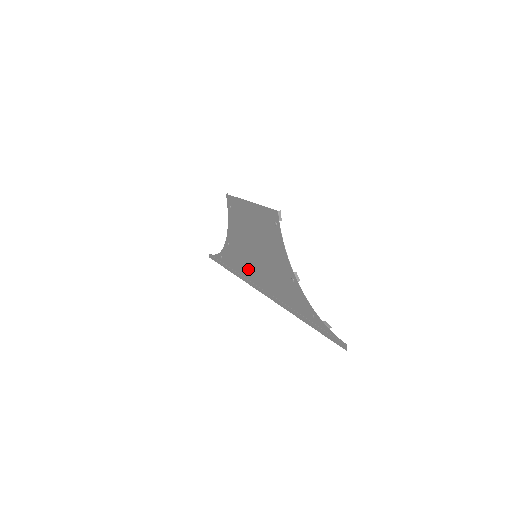
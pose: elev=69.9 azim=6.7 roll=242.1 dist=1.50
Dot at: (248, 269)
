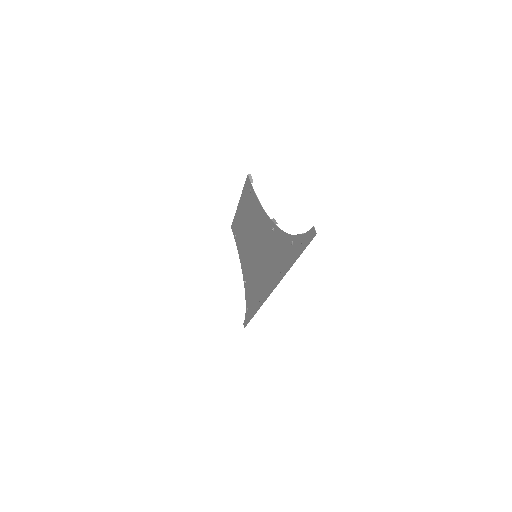
Dot at: (258, 284)
